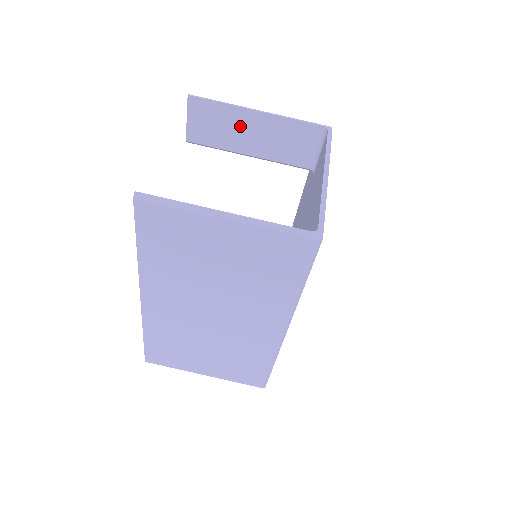
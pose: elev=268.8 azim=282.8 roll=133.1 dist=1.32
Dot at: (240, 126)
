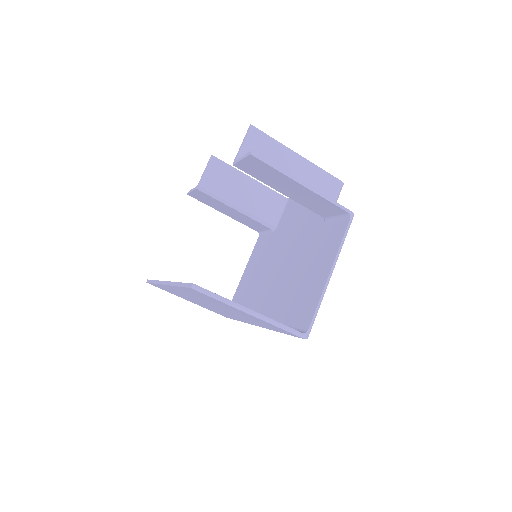
Dot at: (284, 183)
